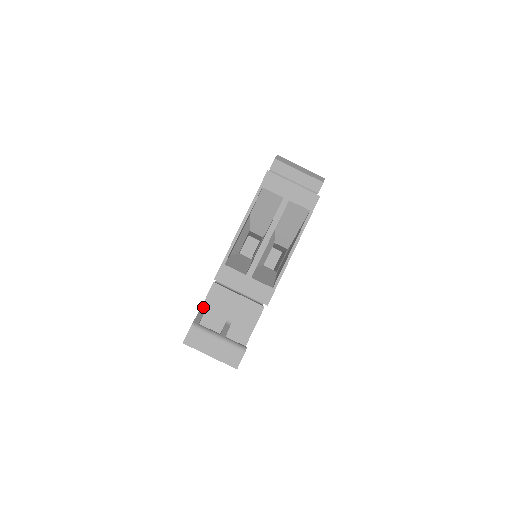
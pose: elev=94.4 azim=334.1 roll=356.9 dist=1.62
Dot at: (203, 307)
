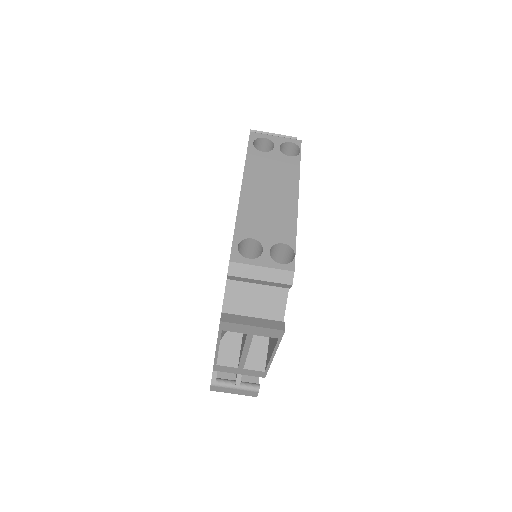
Dot at: occluded
